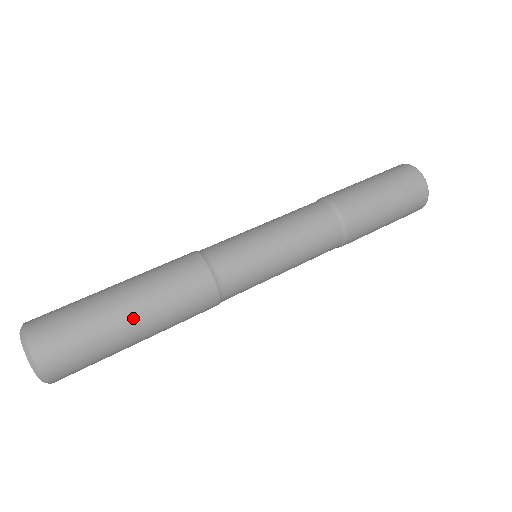
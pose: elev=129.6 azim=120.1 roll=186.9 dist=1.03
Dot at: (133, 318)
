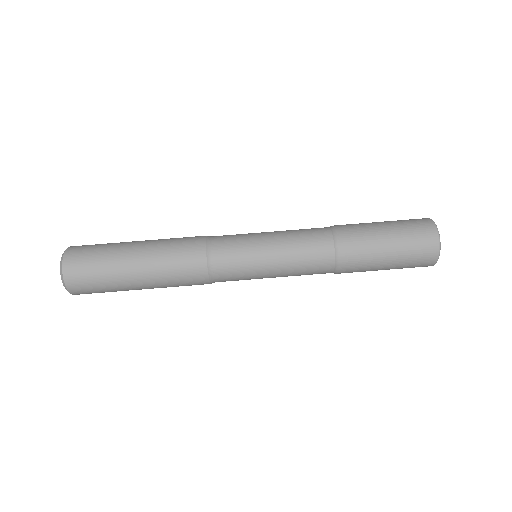
Dot at: (140, 283)
